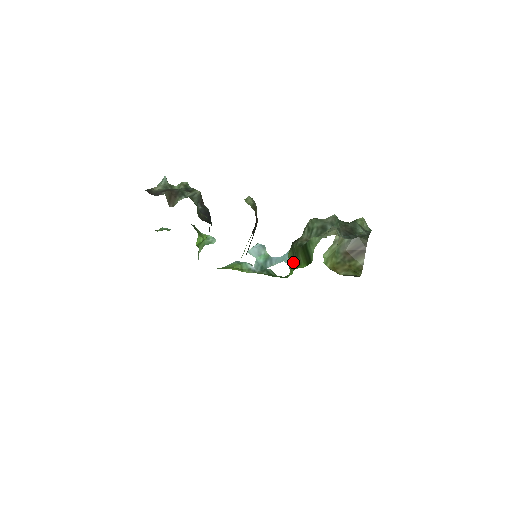
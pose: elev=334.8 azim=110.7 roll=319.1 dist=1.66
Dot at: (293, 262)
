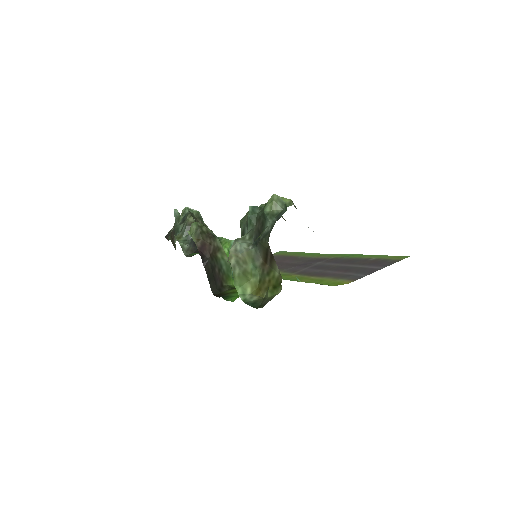
Dot at: occluded
